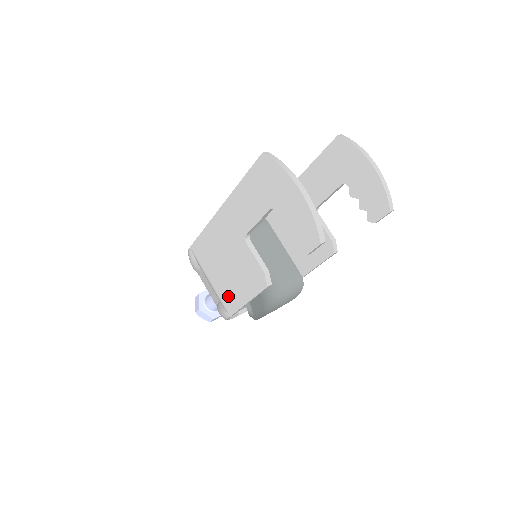
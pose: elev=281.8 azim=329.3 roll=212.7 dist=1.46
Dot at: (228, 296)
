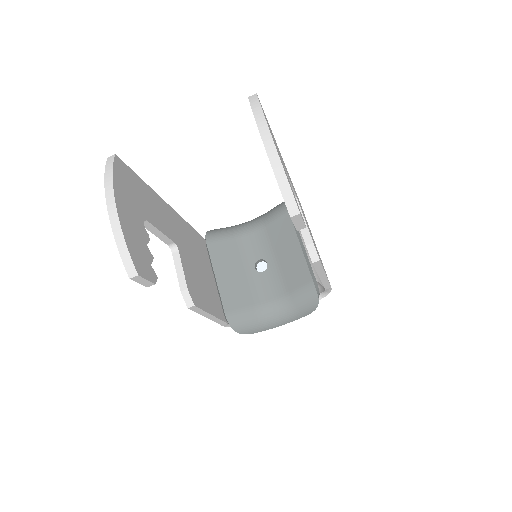
Dot at: occluded
